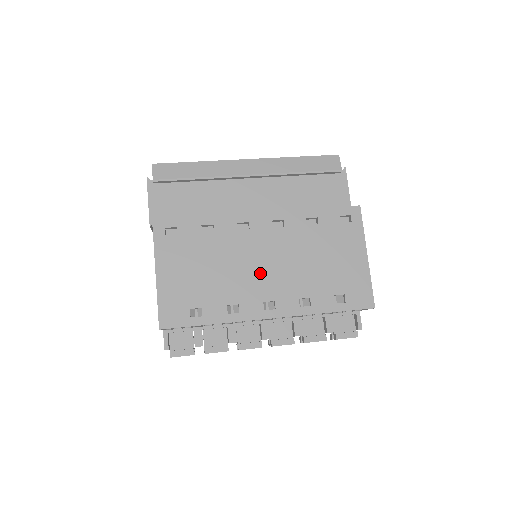
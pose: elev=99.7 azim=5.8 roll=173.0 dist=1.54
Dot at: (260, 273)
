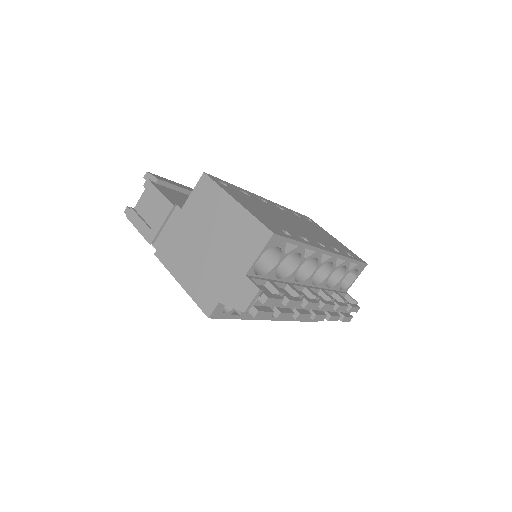
Dot at: (298, 227)
